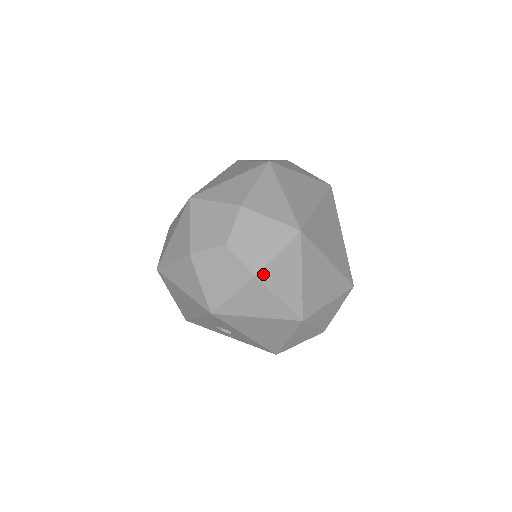
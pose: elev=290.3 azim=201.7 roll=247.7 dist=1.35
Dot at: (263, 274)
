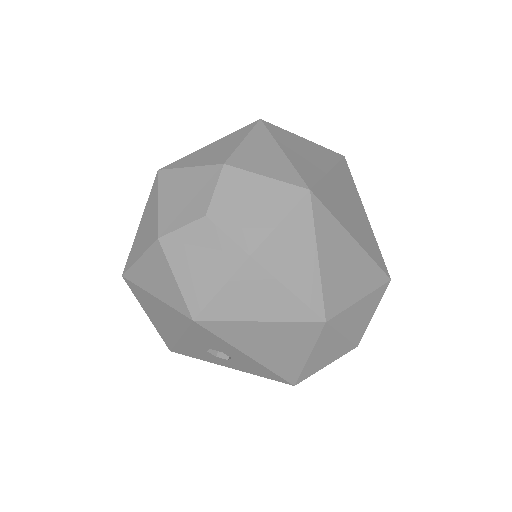
Dot at: (261, 252)
